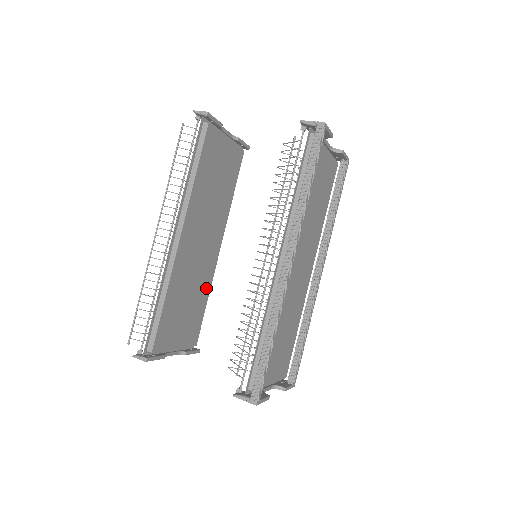
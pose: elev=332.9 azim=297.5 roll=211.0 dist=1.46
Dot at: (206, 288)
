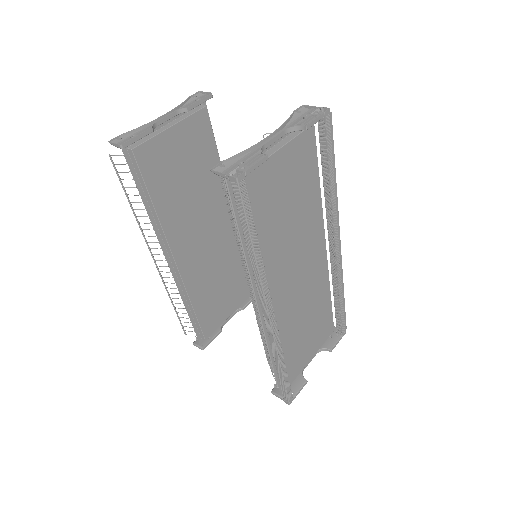
Dot at: (237, 254)
